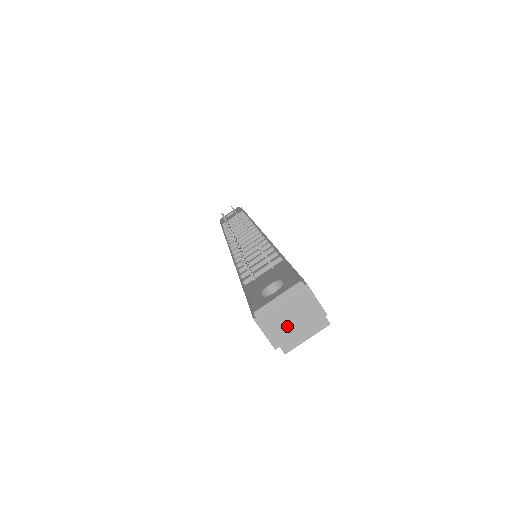
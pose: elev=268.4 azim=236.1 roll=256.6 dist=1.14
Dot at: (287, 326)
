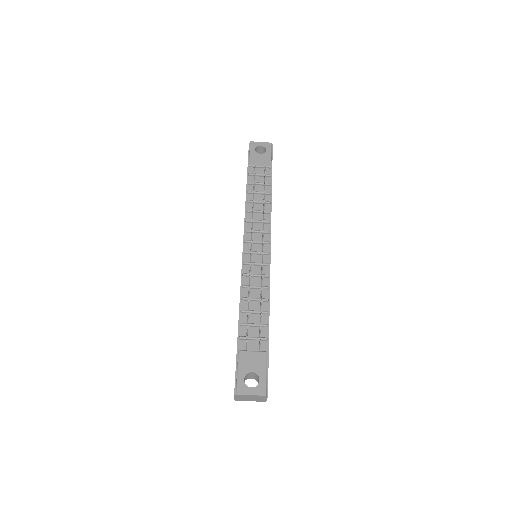
Dot at: (246, 399)
